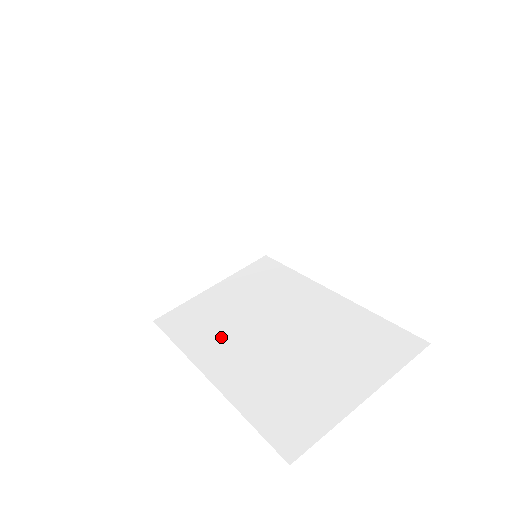
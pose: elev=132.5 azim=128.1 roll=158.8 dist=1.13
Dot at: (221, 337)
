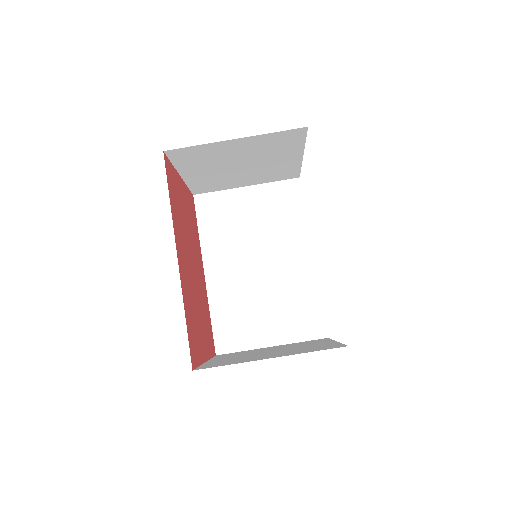
Dot at: (227, 246)
